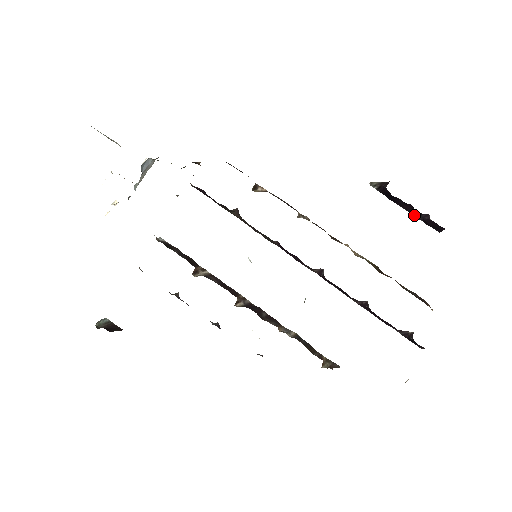
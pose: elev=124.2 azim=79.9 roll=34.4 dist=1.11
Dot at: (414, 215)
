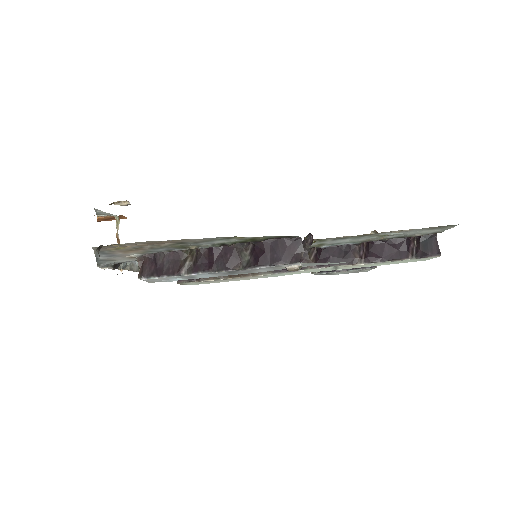
Dot at: occluded
